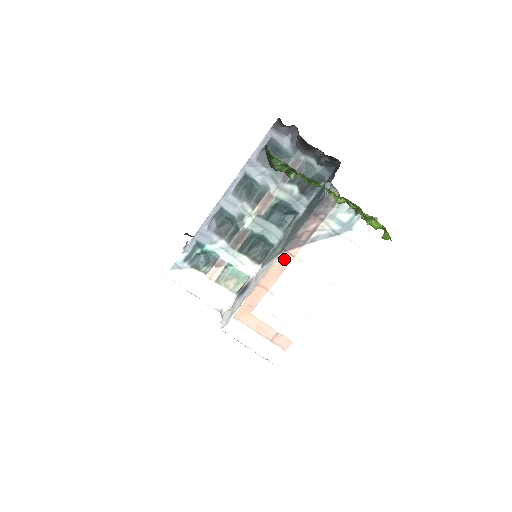
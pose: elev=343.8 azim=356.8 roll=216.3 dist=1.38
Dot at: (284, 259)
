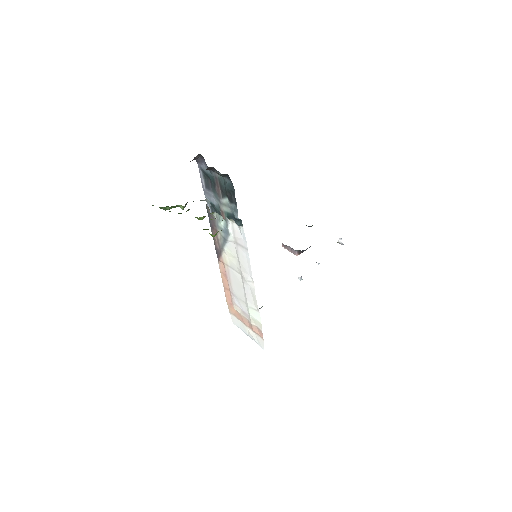
Dot at: (222, 266)
